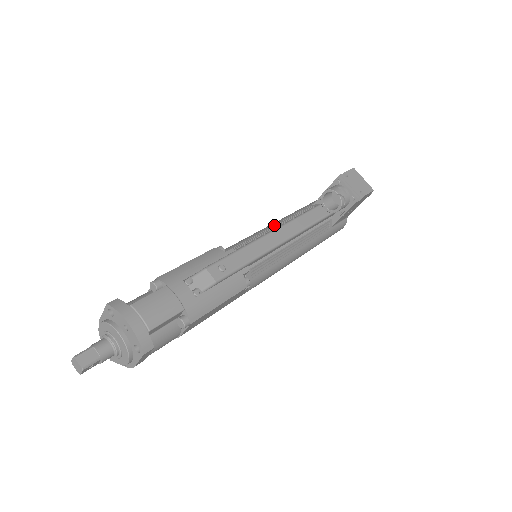
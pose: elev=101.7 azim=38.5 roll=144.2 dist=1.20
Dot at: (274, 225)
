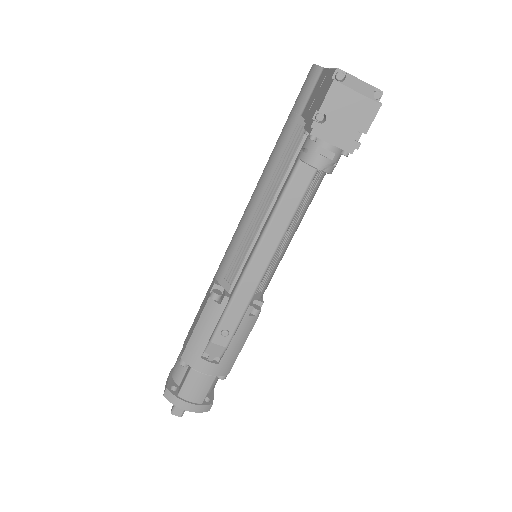
Dot at: (259, 204)
